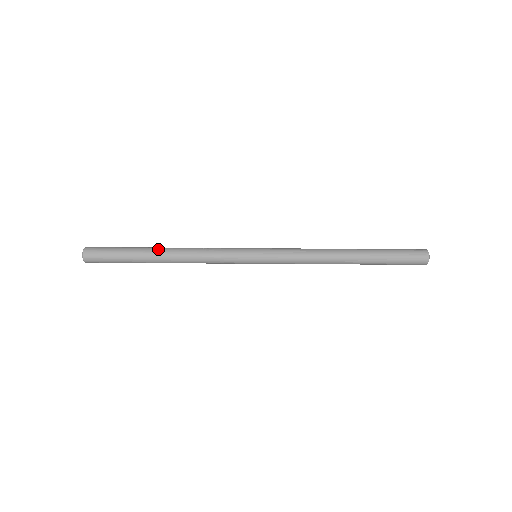
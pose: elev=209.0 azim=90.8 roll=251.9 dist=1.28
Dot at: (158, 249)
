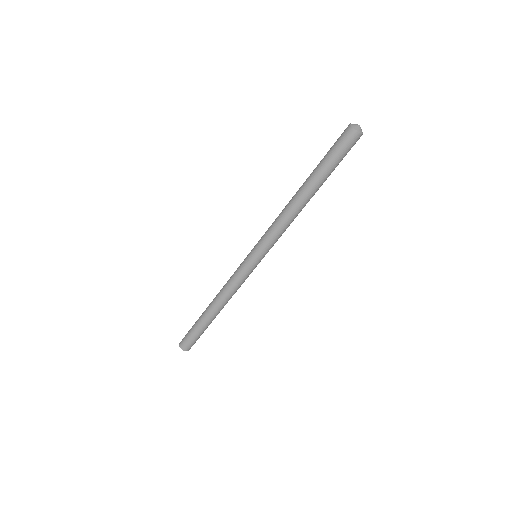
Dot at: occluded
